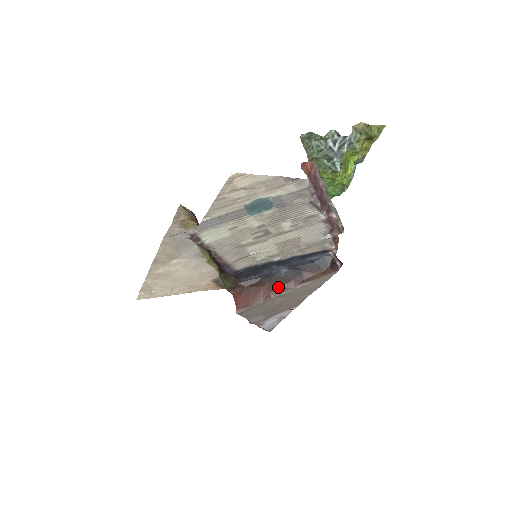
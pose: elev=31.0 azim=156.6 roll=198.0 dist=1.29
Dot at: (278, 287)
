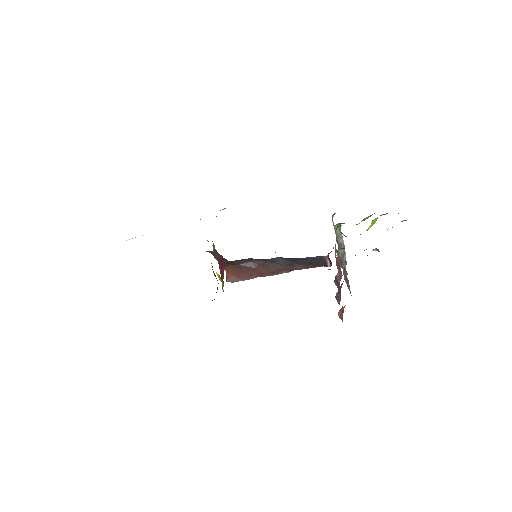
Dot at: (269, 271)
